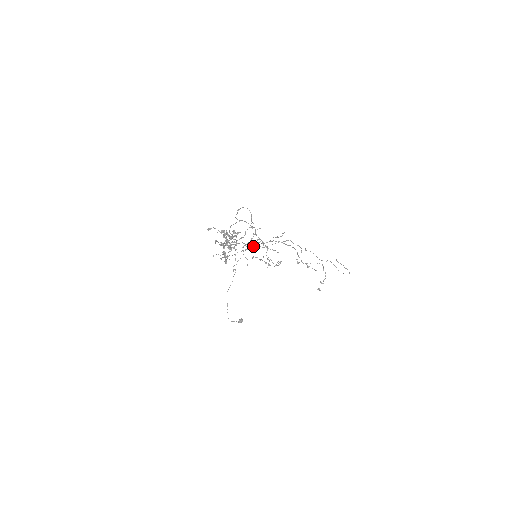
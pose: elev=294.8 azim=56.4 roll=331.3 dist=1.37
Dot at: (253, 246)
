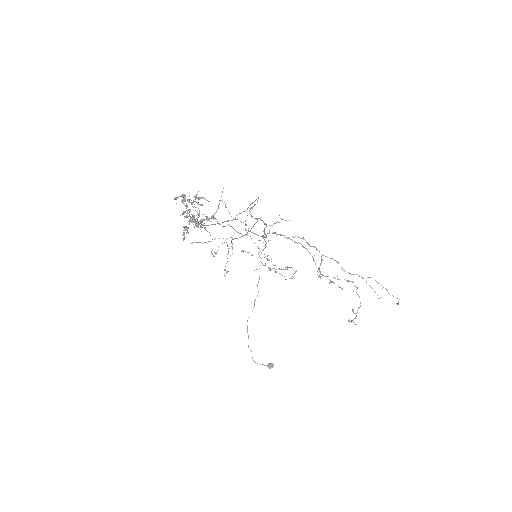
Dot at: (240, 233)
